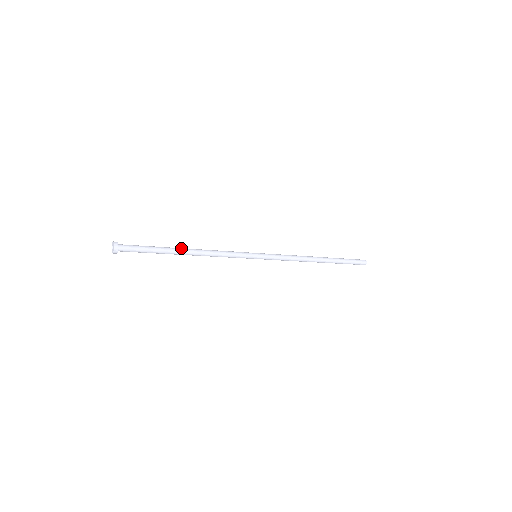
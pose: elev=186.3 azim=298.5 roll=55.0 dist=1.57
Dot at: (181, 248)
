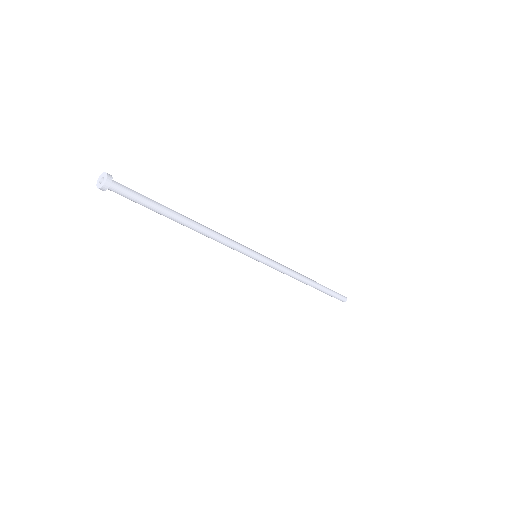
Dot at: (184, 216)
